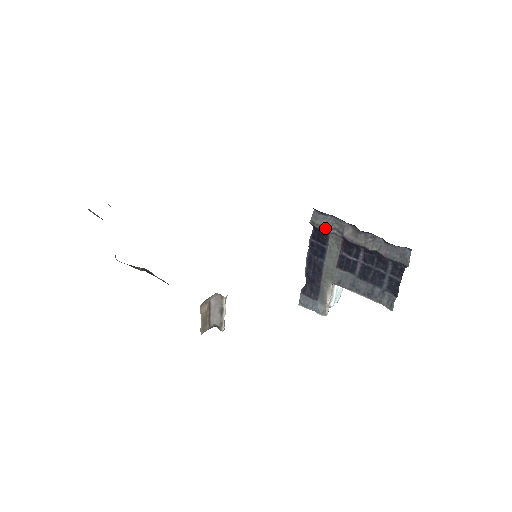
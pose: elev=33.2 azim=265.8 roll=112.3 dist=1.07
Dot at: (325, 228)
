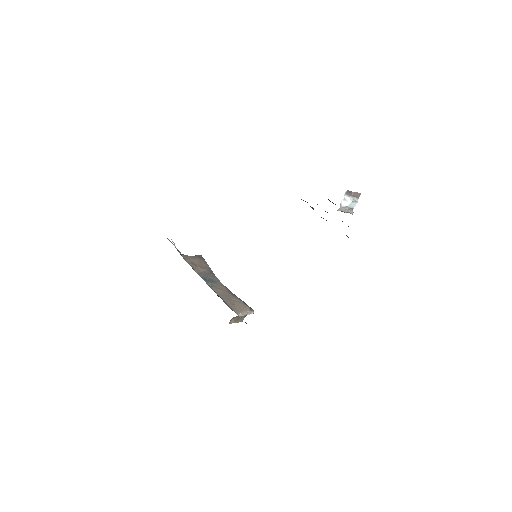
Dot at: occluded
